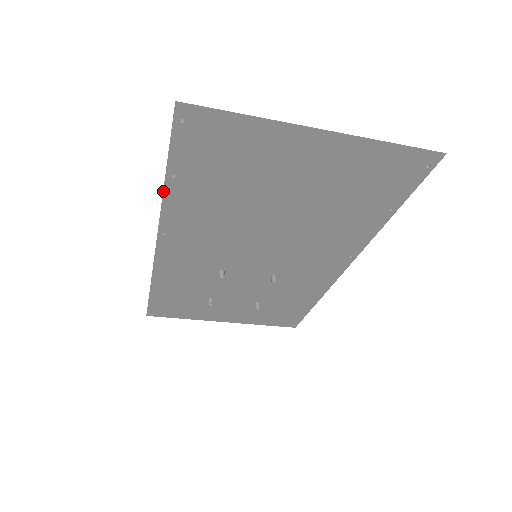
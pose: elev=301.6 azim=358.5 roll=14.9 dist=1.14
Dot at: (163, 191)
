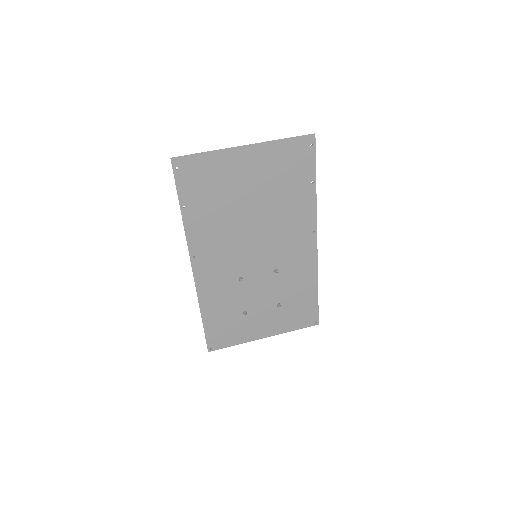
Dot at: occluded
